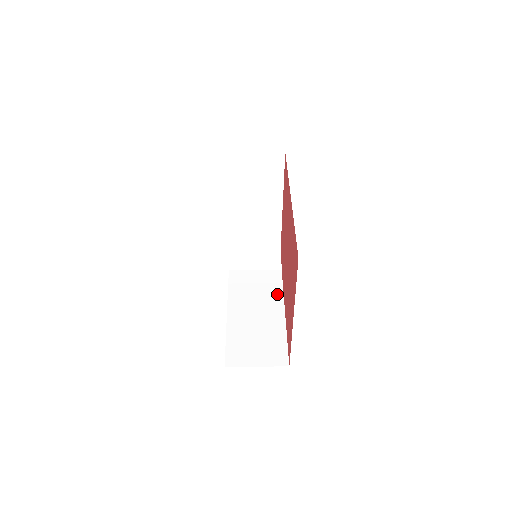
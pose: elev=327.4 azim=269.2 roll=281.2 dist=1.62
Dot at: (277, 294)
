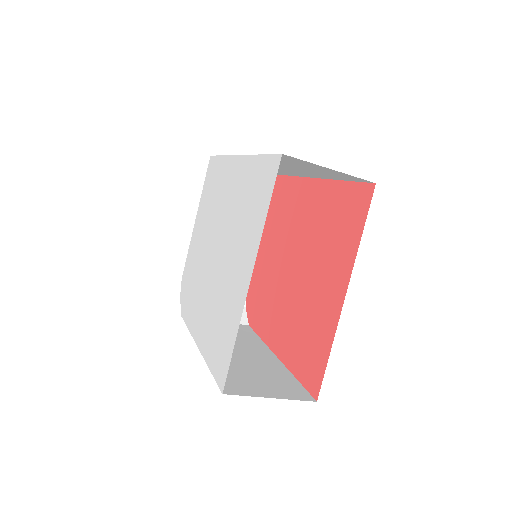
Dot at: (256, 341)
